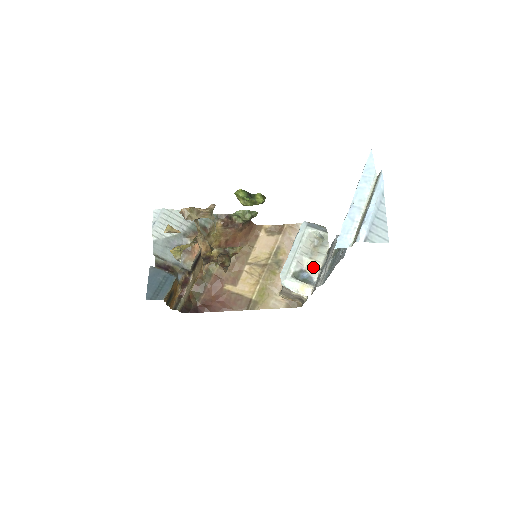
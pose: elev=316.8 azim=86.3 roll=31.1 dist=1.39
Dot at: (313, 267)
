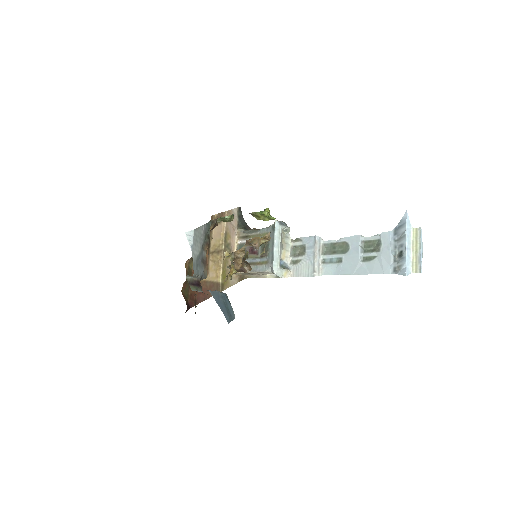
Dot at: (285, 255)
